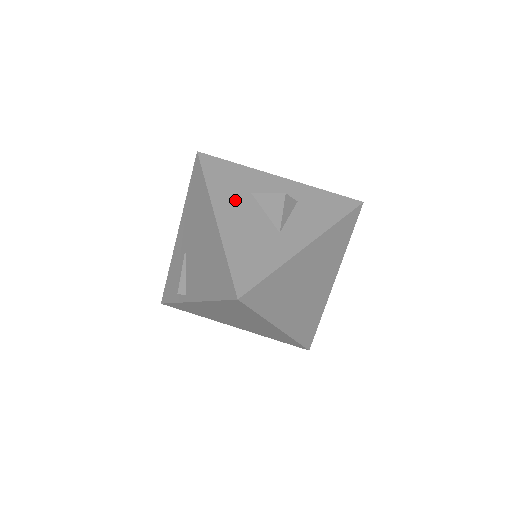
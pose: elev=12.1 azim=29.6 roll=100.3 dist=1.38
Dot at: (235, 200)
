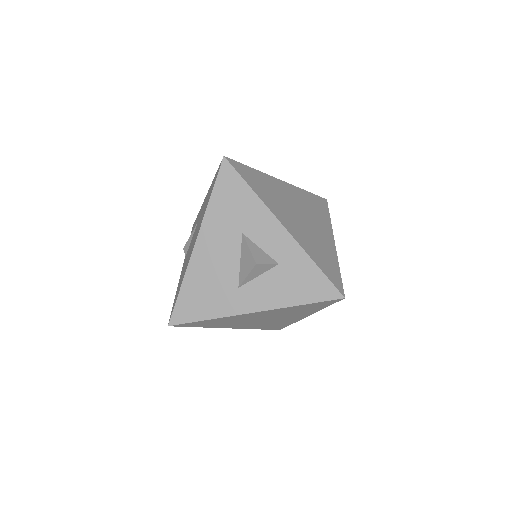
Dot at: (223, 234)
